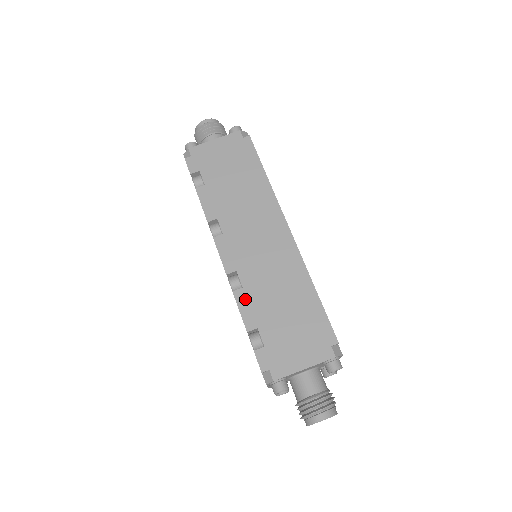
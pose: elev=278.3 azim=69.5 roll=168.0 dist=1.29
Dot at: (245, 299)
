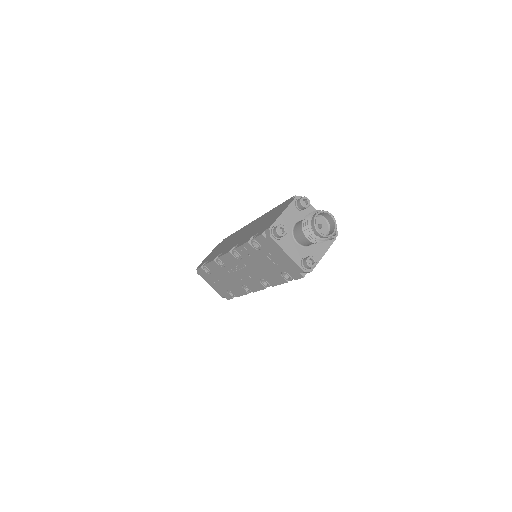
Dot at: (242, 242)
